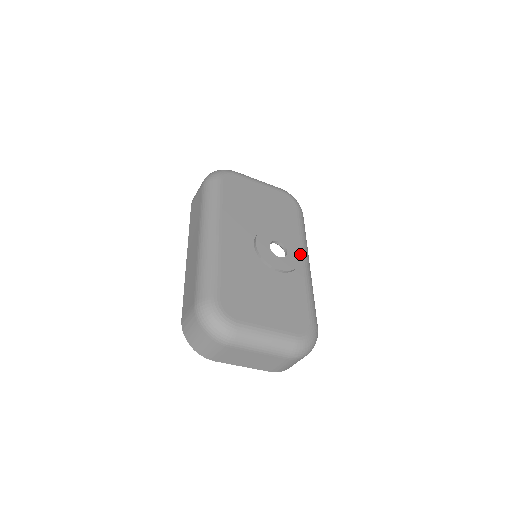
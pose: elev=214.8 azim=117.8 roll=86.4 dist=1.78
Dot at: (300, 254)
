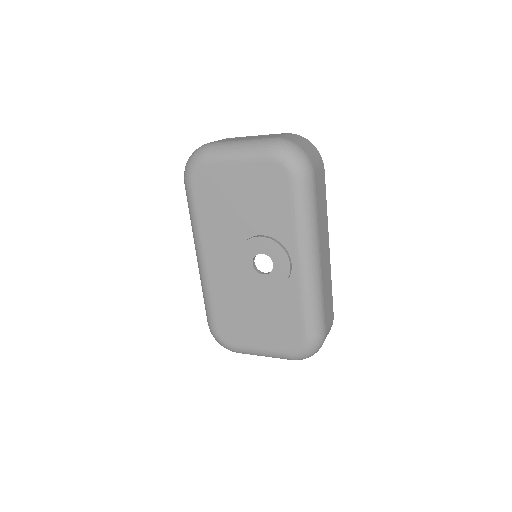
Dot at: (293, 258)
